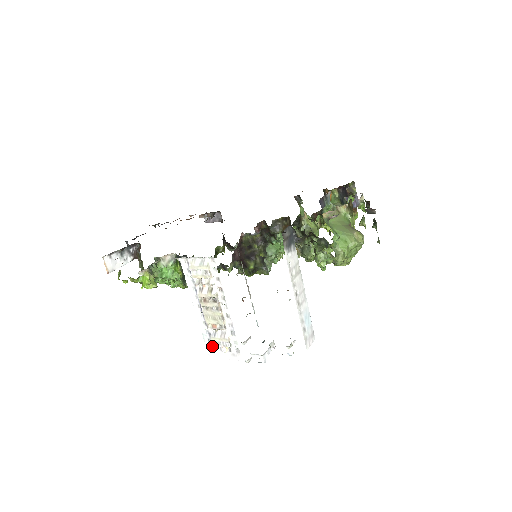
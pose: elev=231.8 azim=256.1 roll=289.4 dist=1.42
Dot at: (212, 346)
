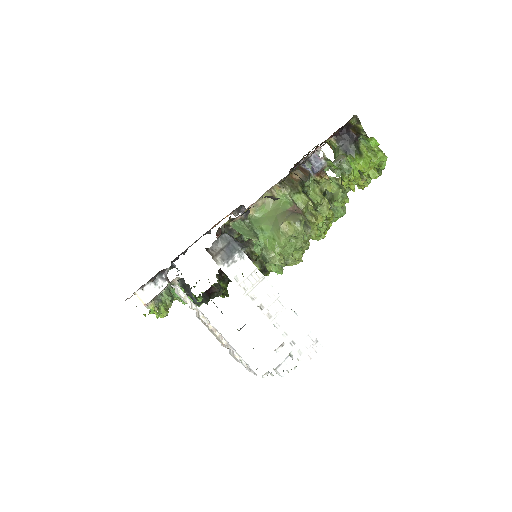
Dot at: occluded
